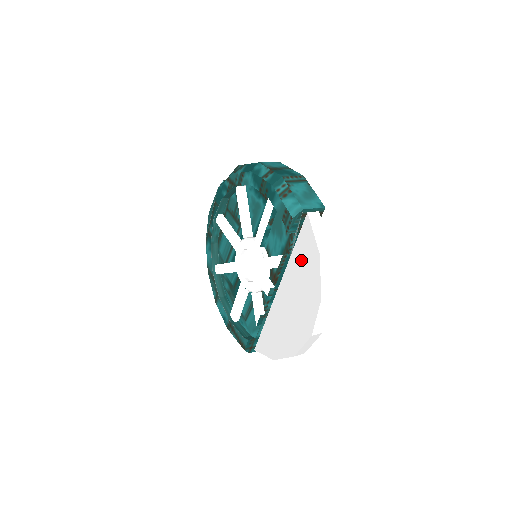
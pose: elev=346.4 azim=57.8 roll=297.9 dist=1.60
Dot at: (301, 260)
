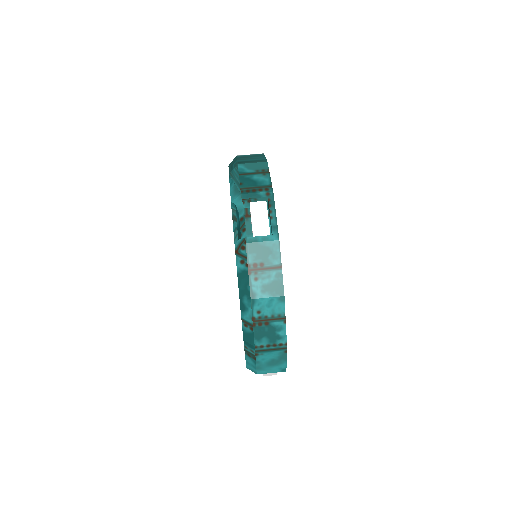
Dot at: occluded
